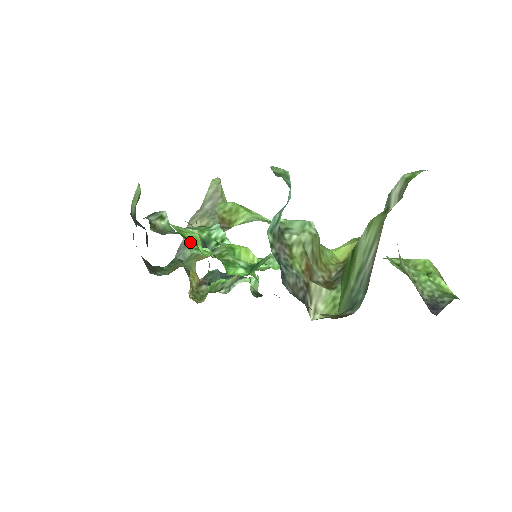
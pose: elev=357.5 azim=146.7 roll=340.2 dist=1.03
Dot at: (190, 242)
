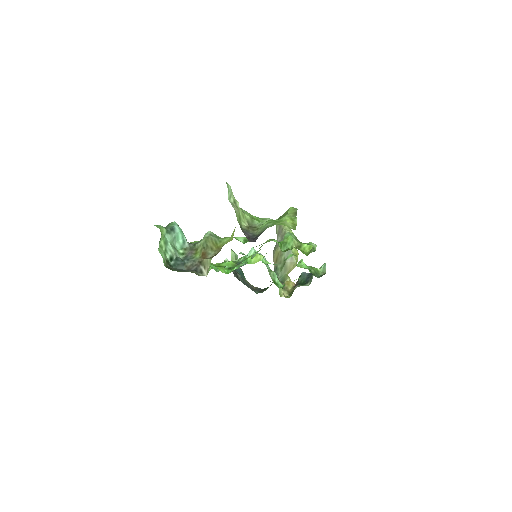
Dot at: occluded
